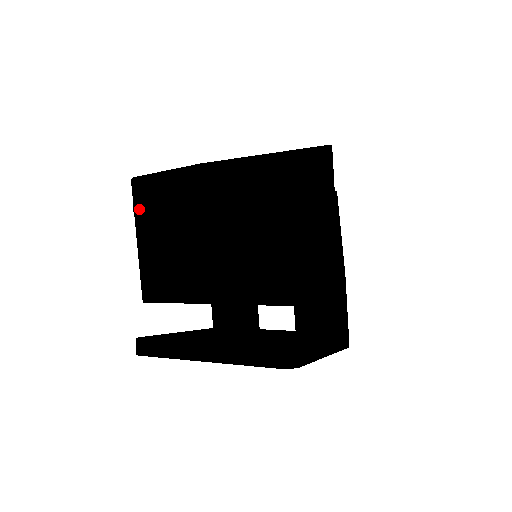
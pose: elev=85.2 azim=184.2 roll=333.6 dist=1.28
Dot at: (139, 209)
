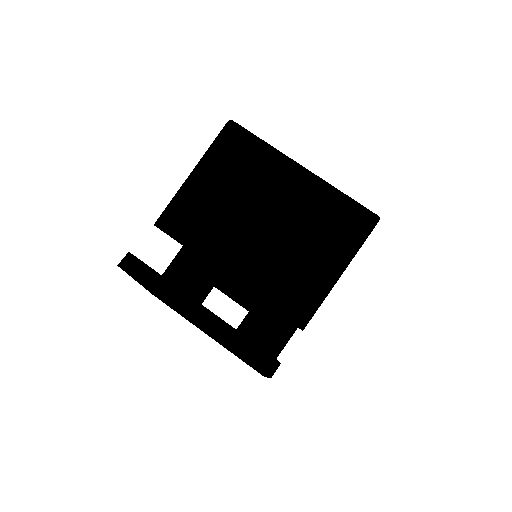
Dot at: (218, 149)
